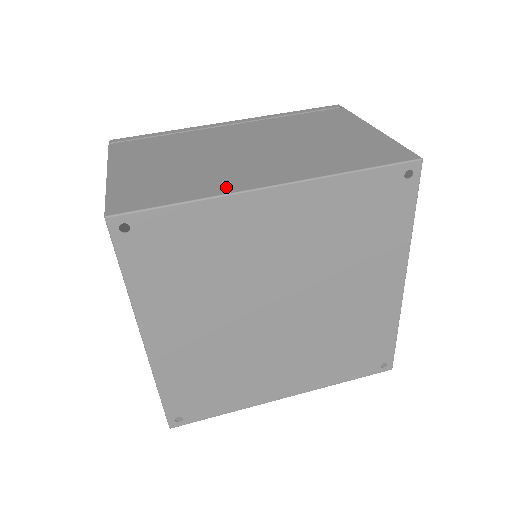
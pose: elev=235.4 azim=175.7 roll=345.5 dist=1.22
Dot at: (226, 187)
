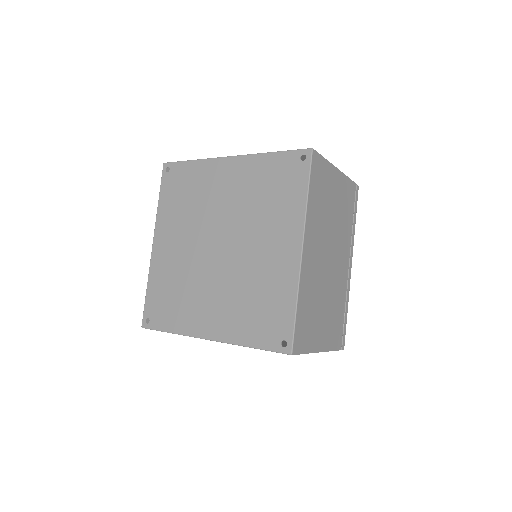
Dot at: occluded
